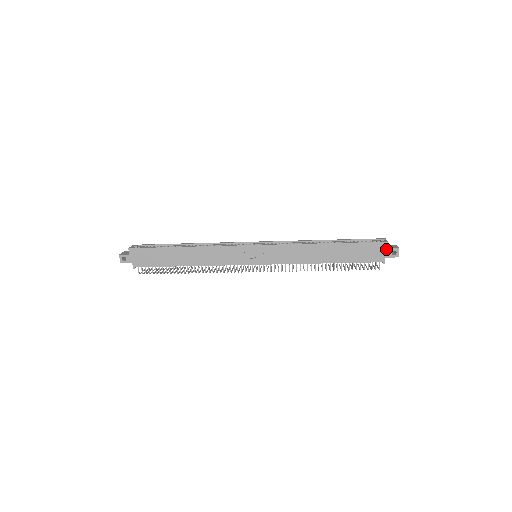
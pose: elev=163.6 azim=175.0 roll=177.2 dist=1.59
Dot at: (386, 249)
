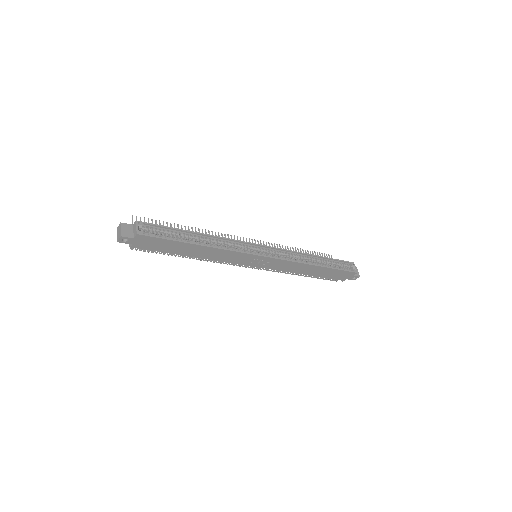
Dot at: (352, 276)
